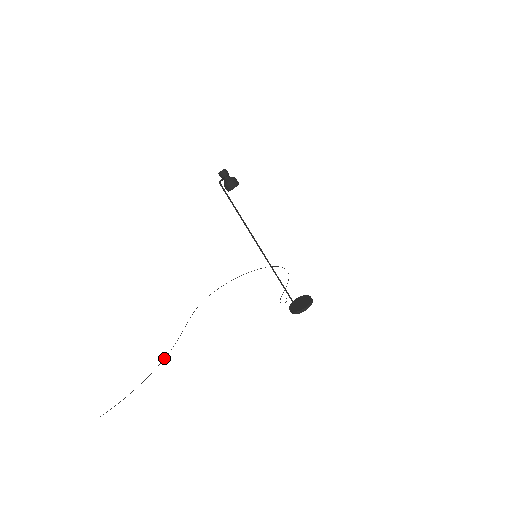
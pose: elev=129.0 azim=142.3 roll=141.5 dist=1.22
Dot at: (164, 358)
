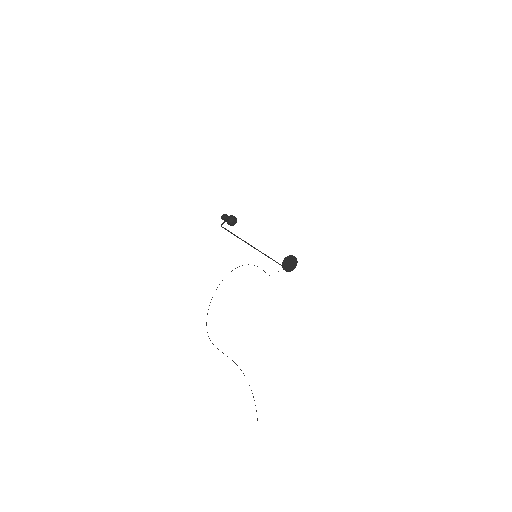
Dot at: (244, 375)
